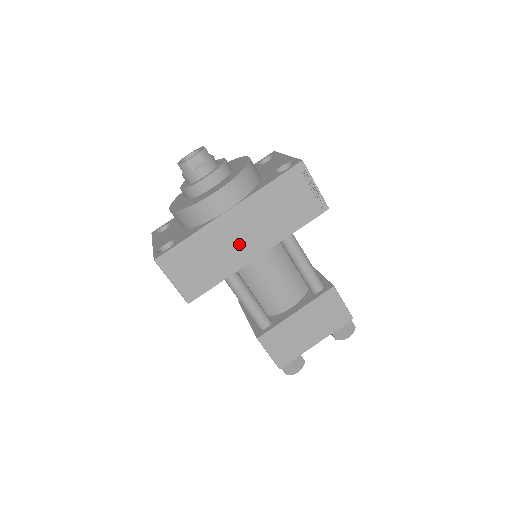
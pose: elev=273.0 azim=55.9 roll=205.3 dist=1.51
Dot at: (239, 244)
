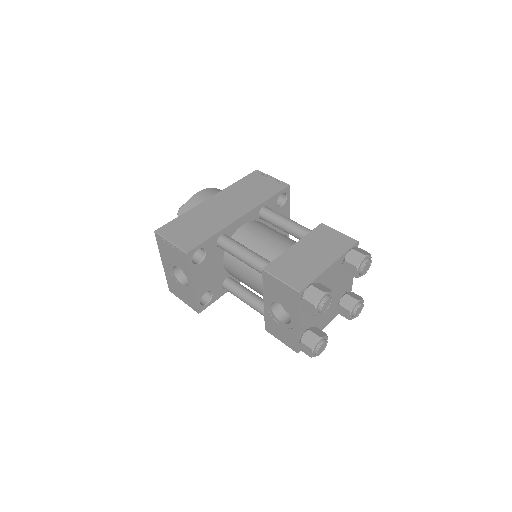
Dot at: (223, 213)
